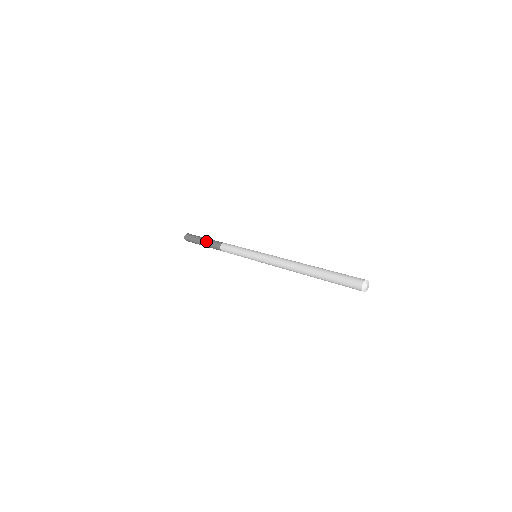
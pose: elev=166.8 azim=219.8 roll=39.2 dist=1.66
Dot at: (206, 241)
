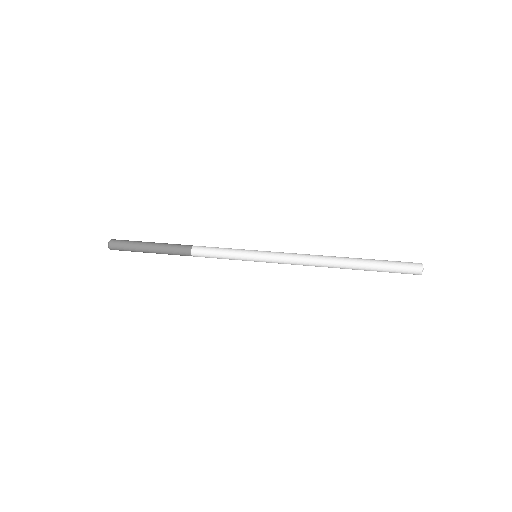
Dot at: (159, 250)
